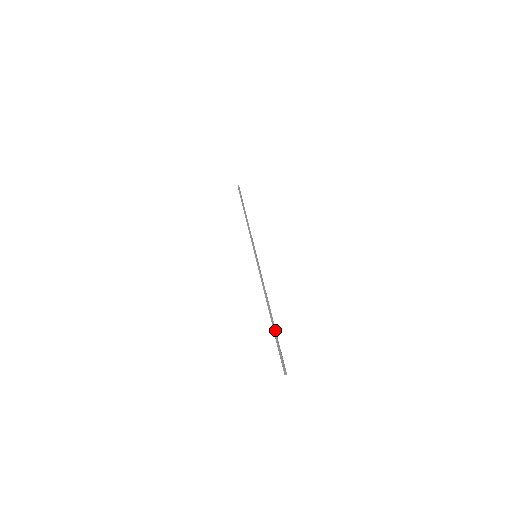
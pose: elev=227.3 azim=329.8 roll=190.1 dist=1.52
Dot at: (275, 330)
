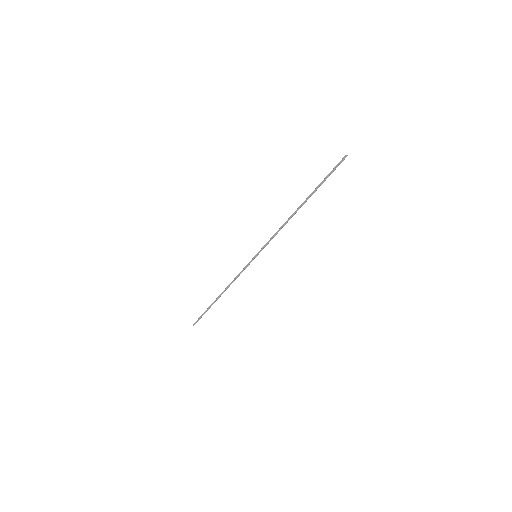
Dot at: occluded
